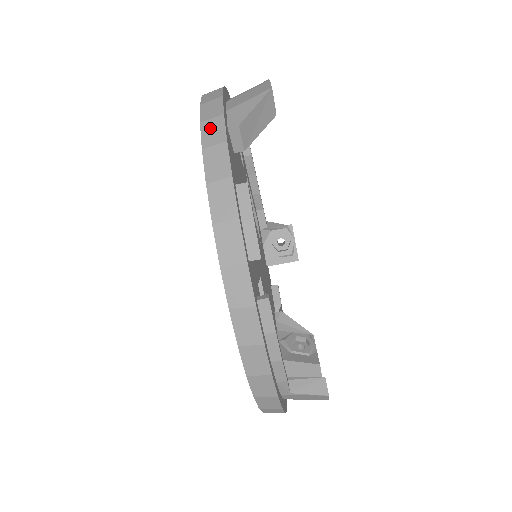
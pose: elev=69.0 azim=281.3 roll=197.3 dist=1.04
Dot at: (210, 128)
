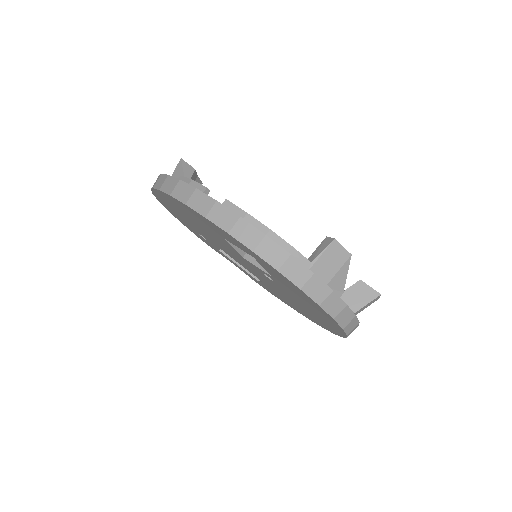
Dot at: occluded
